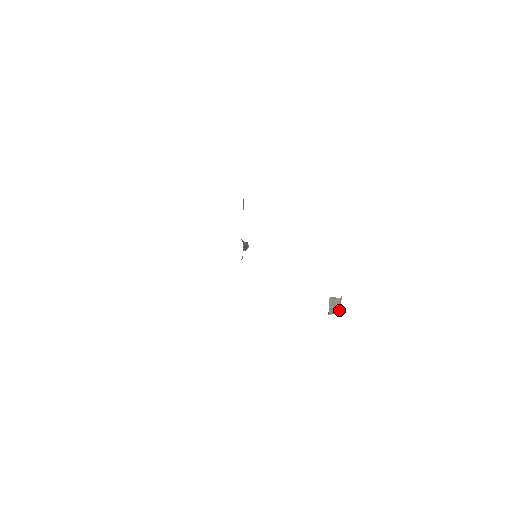
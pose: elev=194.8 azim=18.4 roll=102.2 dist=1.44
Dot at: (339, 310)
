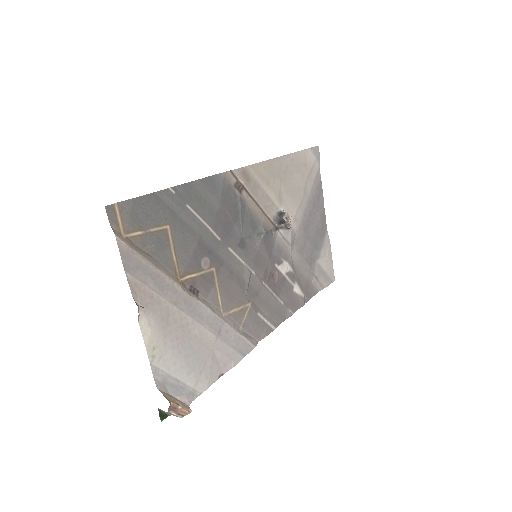
Dot at: occluded
